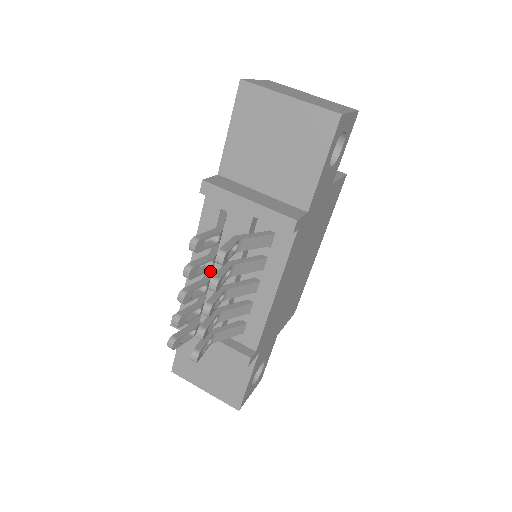
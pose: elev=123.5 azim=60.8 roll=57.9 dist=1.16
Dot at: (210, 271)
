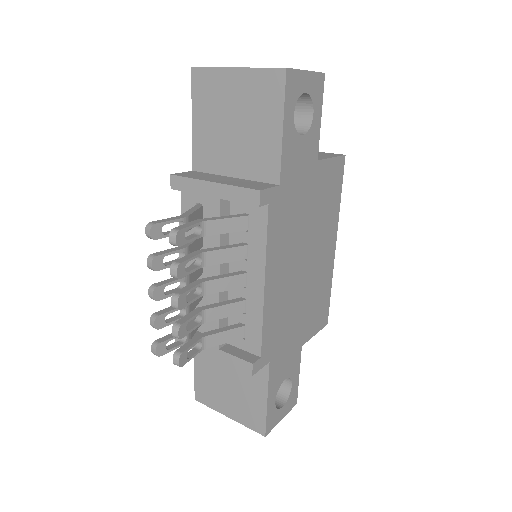
Dot at: occluded
